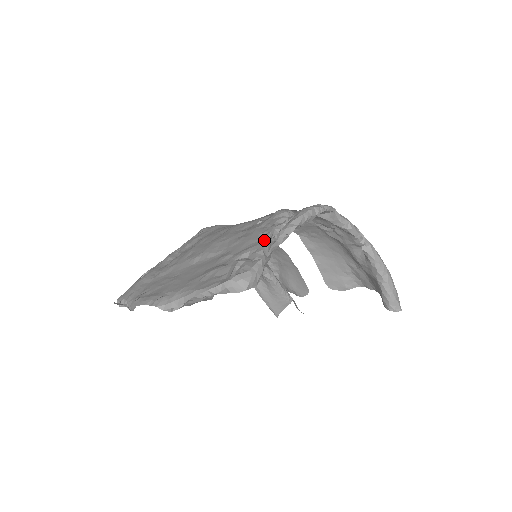
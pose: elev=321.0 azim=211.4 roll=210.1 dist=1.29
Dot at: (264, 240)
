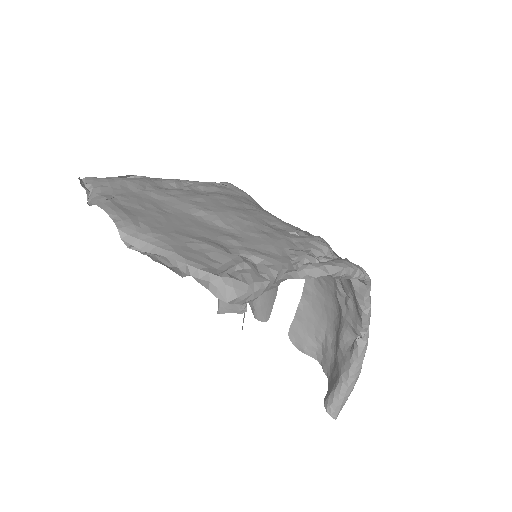
Dot at: (287, 260)
